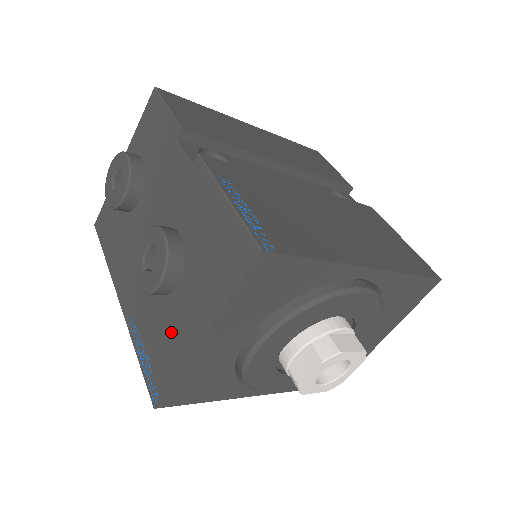
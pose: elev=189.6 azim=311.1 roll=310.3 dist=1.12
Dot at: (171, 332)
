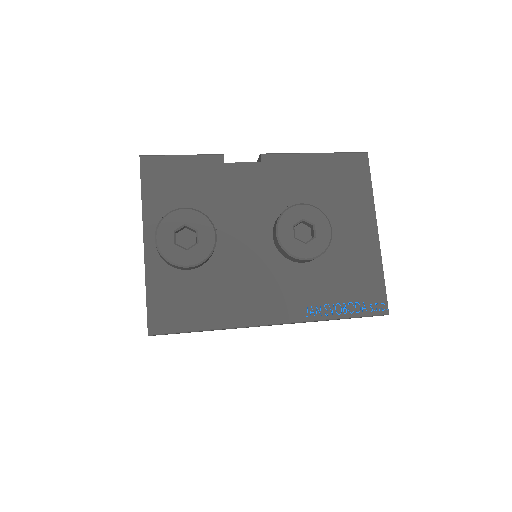
Dot at: (353, 259)
